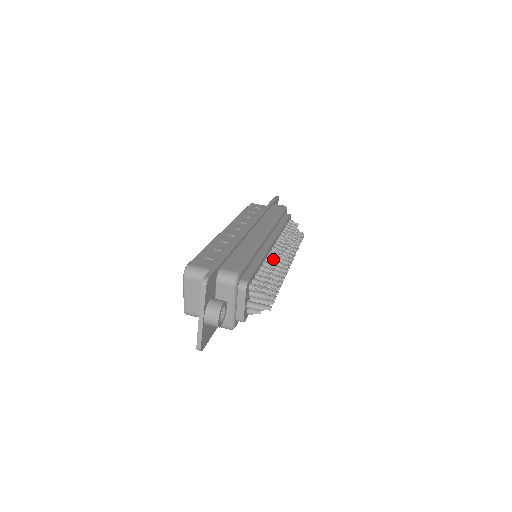
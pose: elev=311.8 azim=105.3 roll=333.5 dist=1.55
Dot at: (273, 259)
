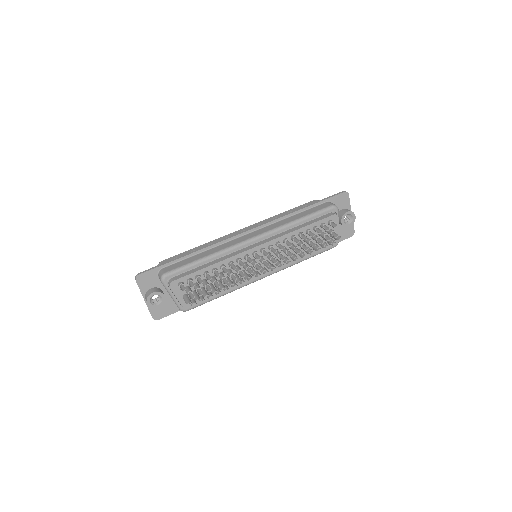
Dot at: (238, 263)
